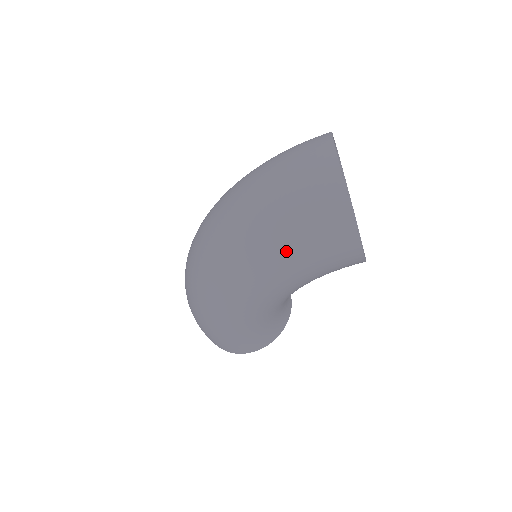
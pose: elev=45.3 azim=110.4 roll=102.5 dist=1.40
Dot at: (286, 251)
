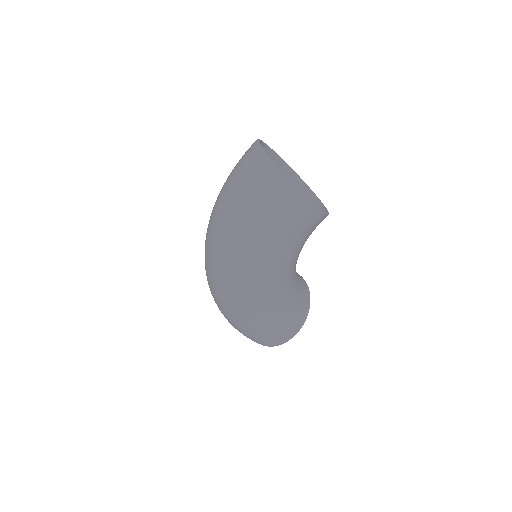
Dot at: (263, 232)
